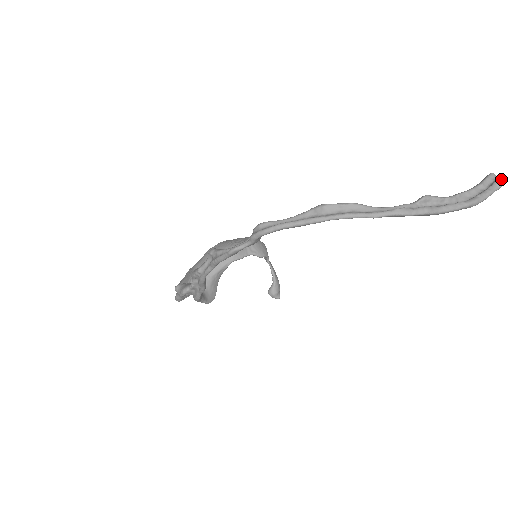
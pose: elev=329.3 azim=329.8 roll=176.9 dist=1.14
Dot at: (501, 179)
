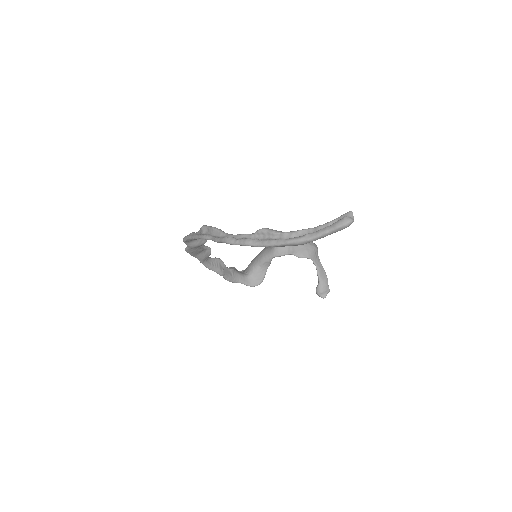
Dot at: (342, 220)
